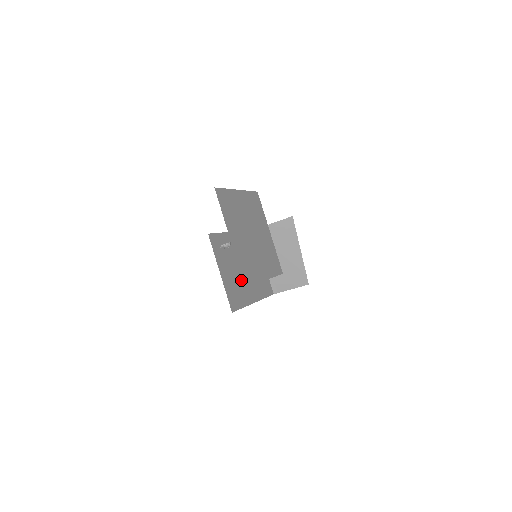
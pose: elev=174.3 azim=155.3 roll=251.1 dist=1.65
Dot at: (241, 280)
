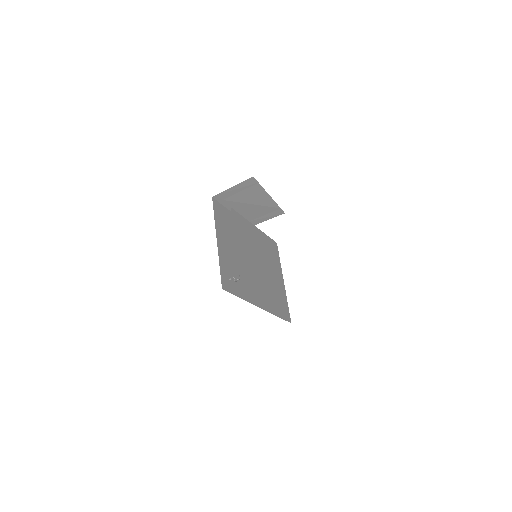
Dot at: occluded
